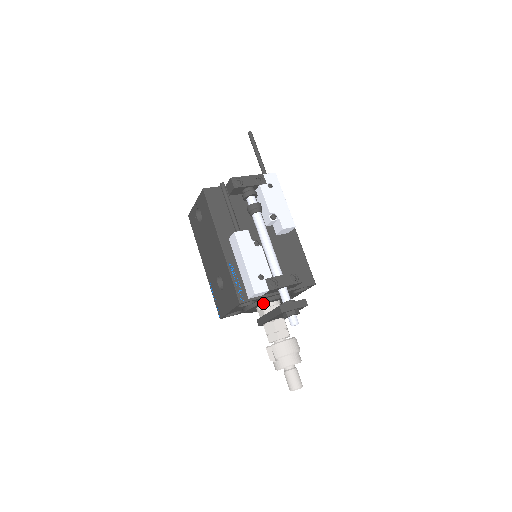
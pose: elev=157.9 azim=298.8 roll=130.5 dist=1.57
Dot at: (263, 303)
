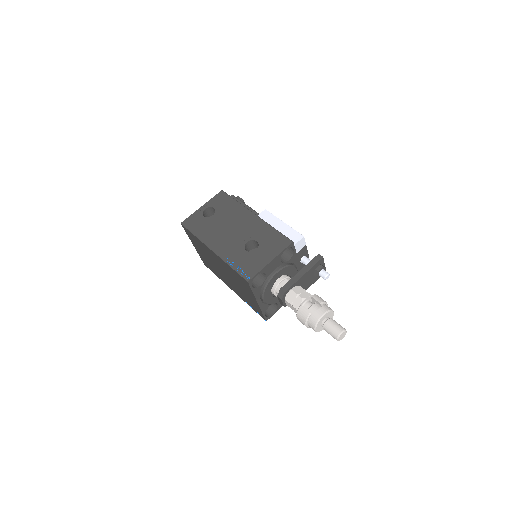
Dot at: (291, 267)
